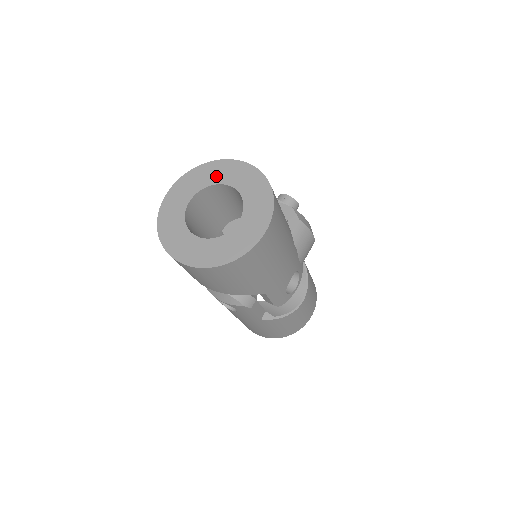
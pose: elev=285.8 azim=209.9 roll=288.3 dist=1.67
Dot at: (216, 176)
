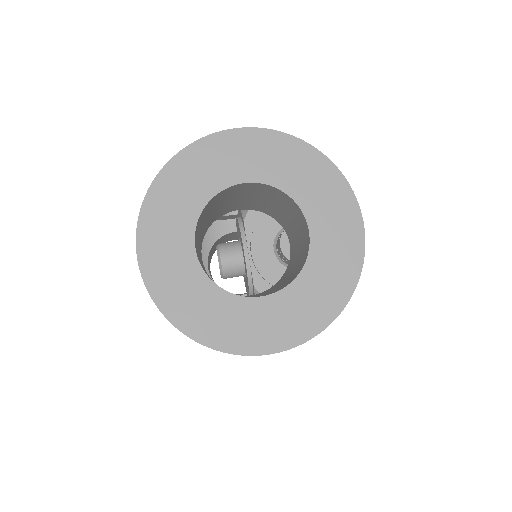
Dot at: (311, 193)
